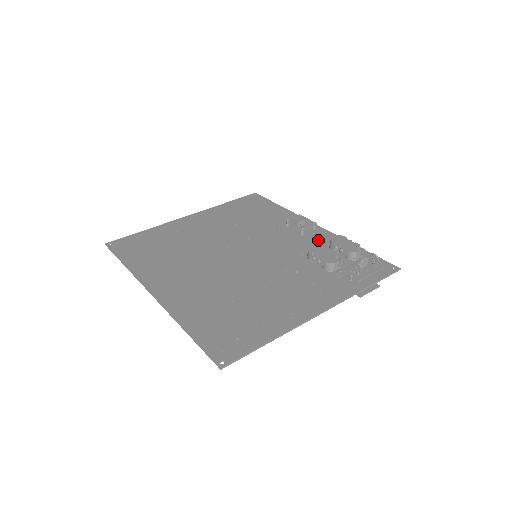
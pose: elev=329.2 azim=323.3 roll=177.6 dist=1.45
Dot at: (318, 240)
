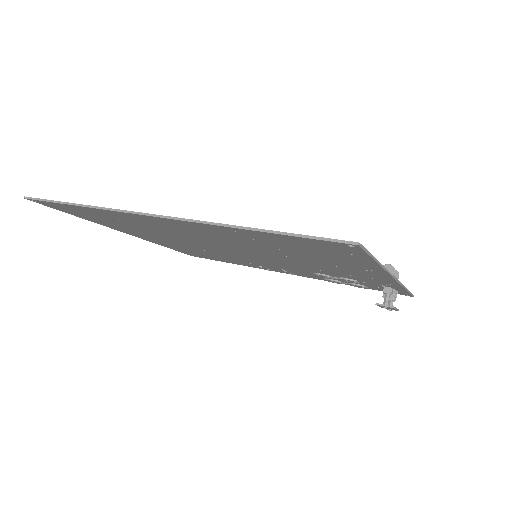
Dot at: occluded
